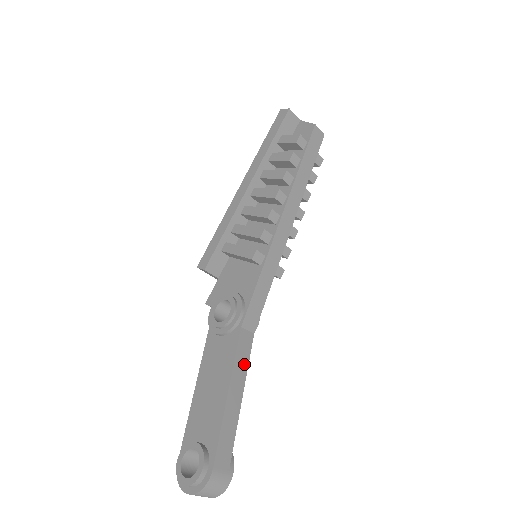
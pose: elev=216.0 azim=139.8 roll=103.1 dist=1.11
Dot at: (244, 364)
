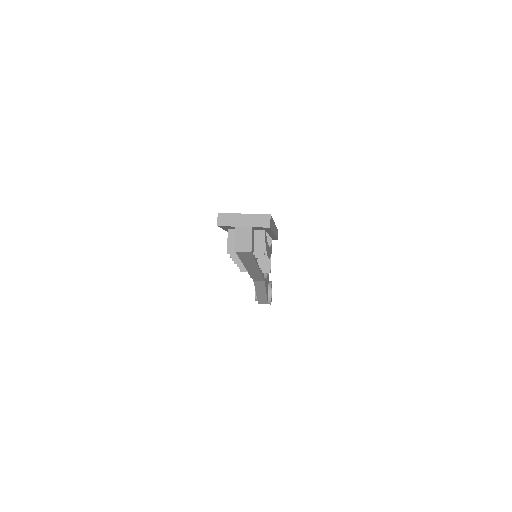
Dot at: (262, 287)
